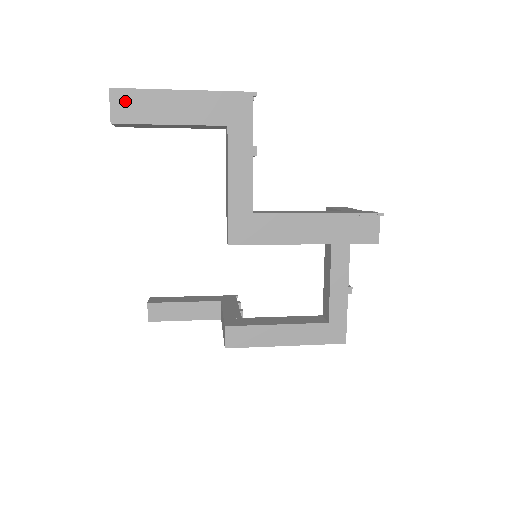
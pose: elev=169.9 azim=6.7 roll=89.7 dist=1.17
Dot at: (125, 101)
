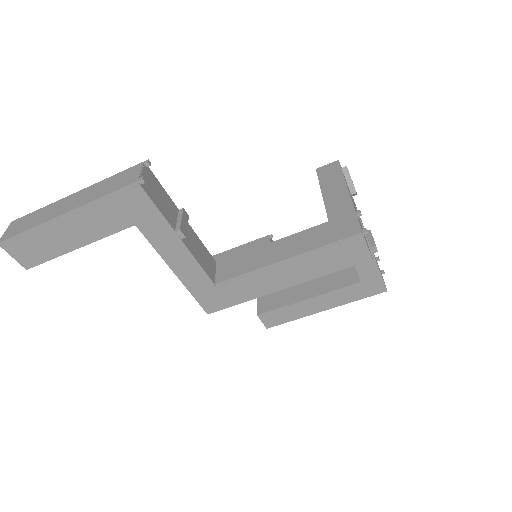
Dot at: (21, 248)
